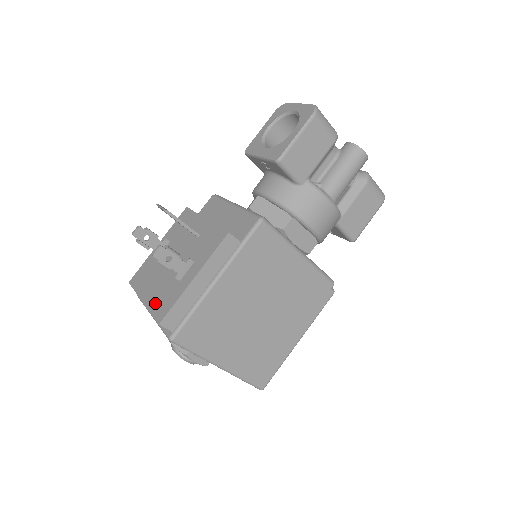
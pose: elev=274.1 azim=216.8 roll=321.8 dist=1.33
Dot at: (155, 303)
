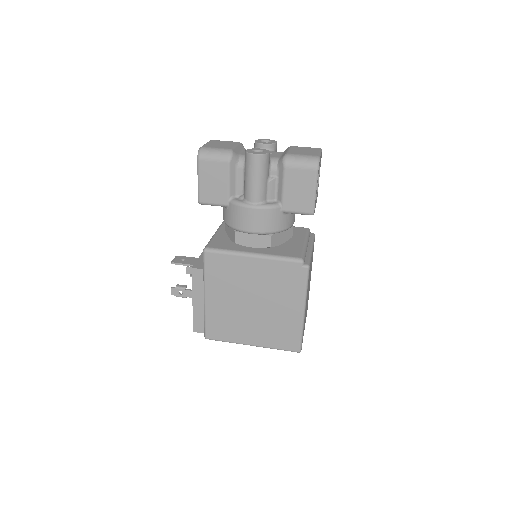
Dot at: occluded
